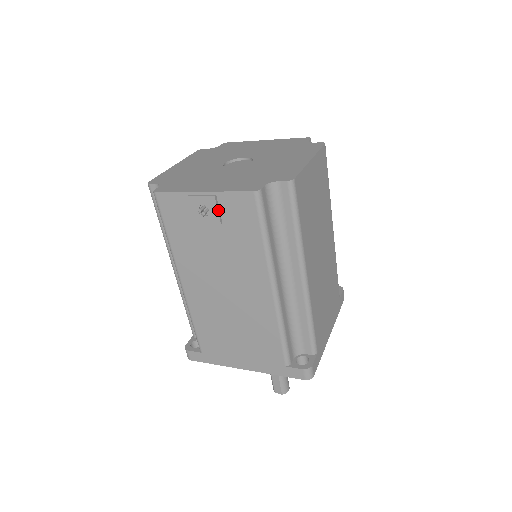
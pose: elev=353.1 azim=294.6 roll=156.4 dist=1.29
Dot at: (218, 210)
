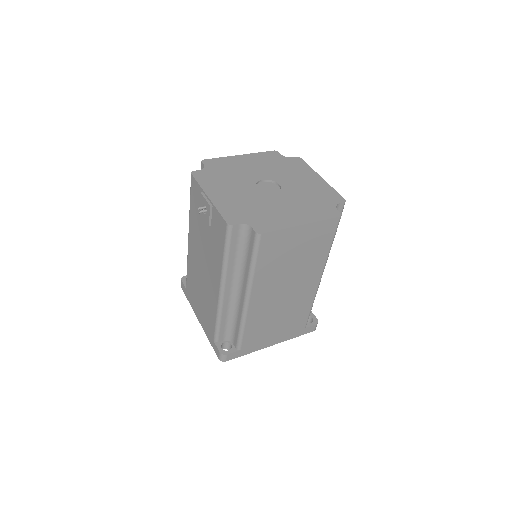
Dot at: (210, 216)
